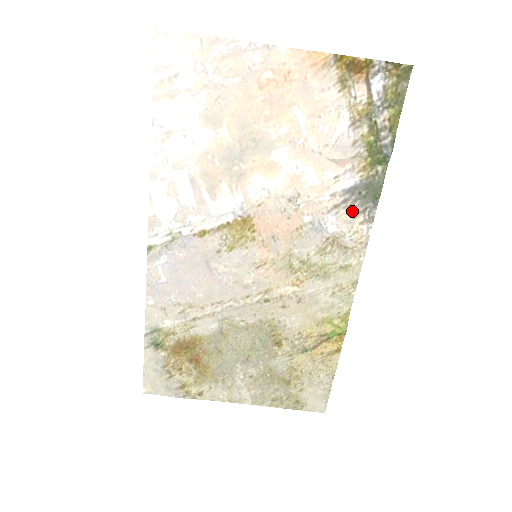
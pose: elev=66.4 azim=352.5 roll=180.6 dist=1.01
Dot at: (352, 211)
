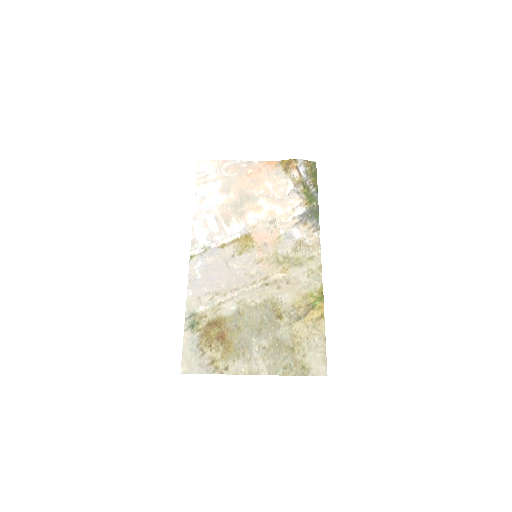
Dot at: (306, 225)
